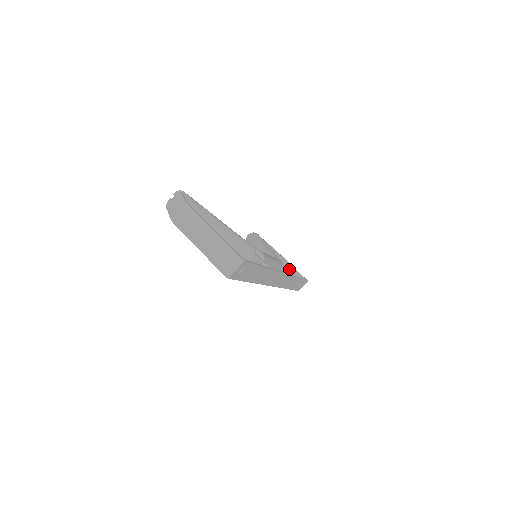
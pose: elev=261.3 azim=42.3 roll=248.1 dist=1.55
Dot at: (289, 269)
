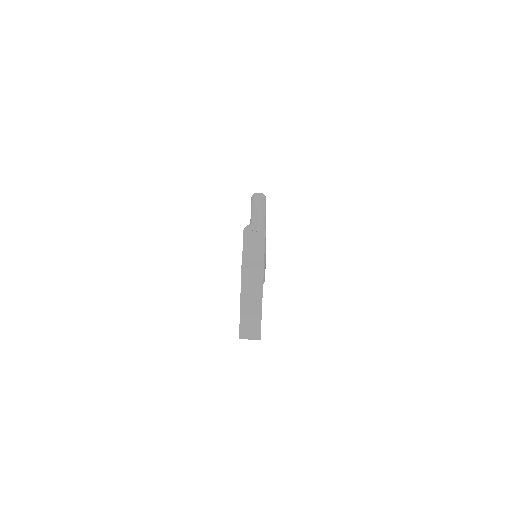
Dot at: occluded
